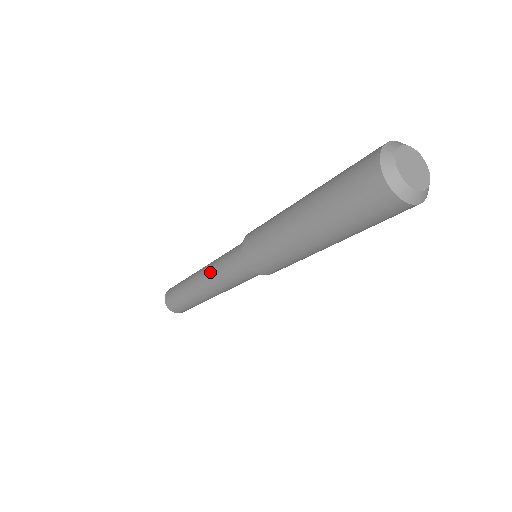
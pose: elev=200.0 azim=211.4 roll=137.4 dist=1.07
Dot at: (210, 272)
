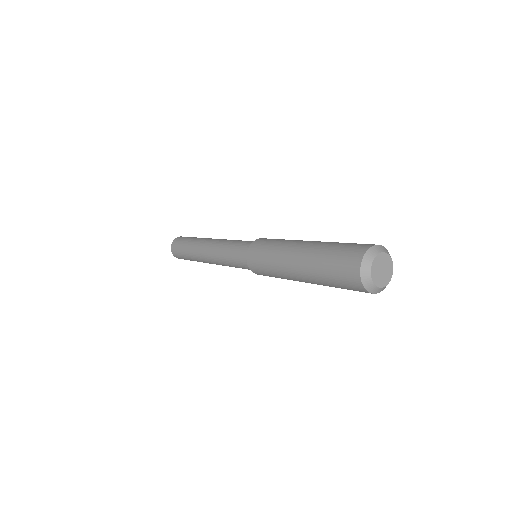
Dot at: (218, 247)
